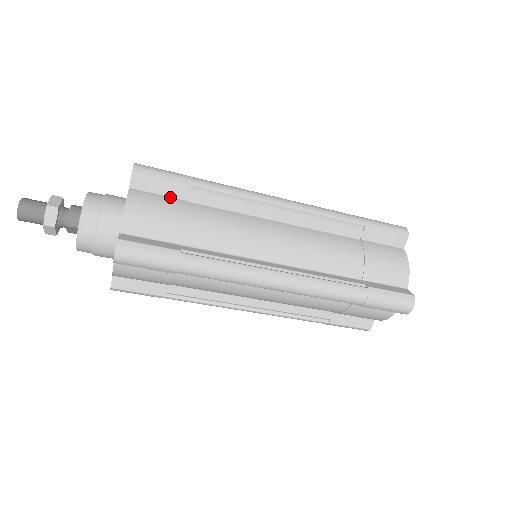
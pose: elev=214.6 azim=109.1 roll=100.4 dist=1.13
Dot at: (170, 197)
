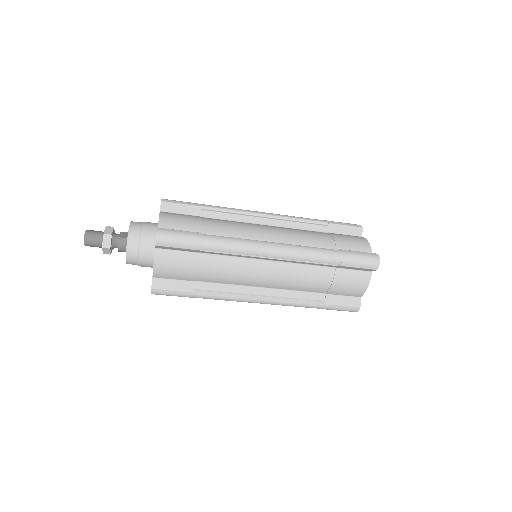
Dot at: (186, 252)
